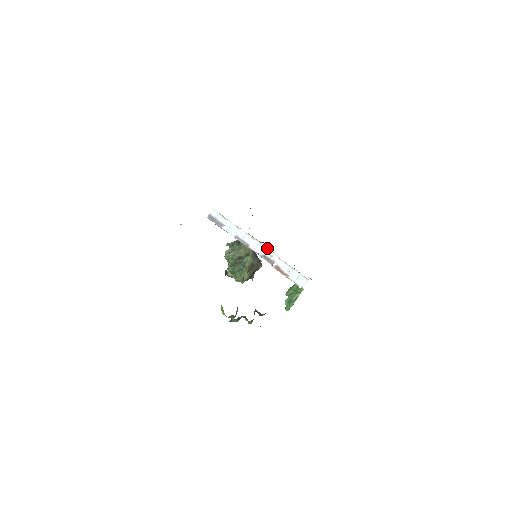
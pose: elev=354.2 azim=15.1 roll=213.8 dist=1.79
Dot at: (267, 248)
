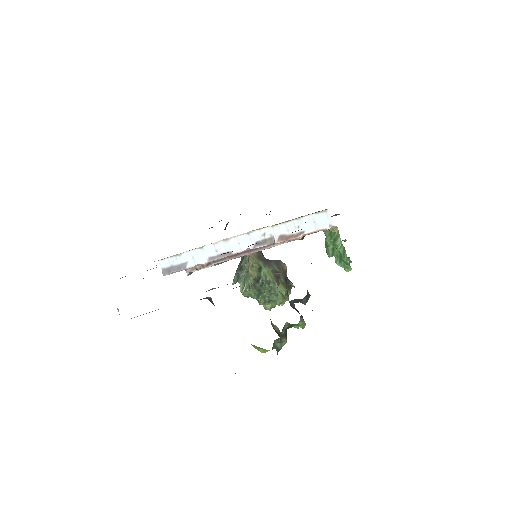
Dot at: (250, 232)
